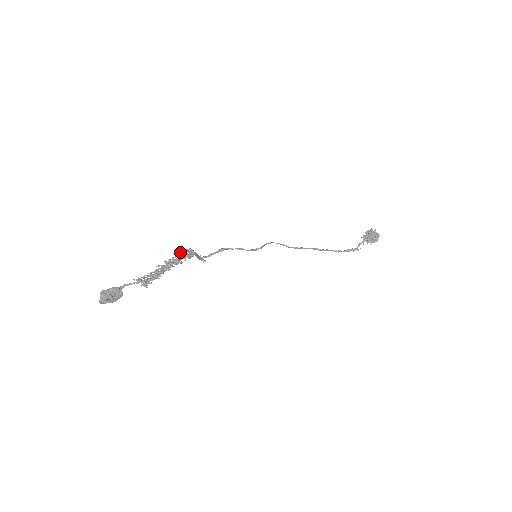
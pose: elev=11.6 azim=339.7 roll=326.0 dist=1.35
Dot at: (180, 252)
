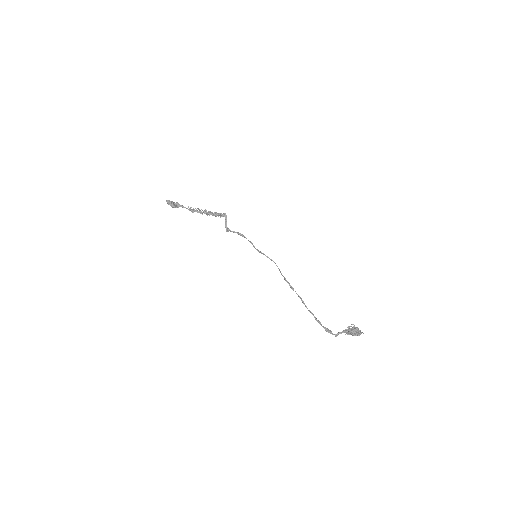
Dot at: occluded
